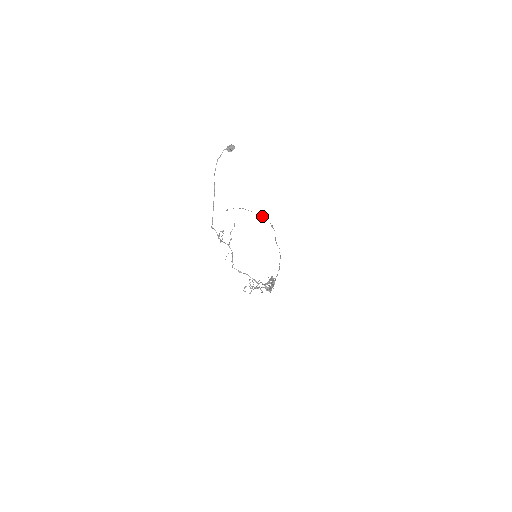
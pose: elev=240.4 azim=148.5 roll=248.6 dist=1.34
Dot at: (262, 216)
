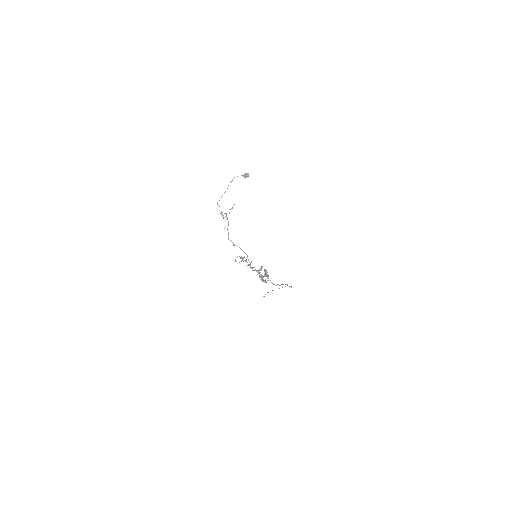
Dot at: occluded
